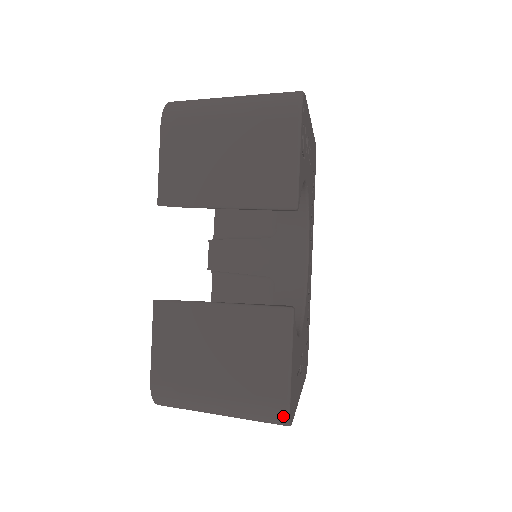
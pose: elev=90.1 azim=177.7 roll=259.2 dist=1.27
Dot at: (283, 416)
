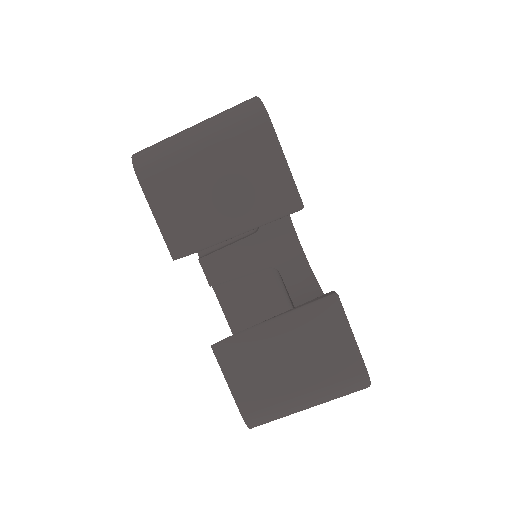
Dot at: (365, 383)
